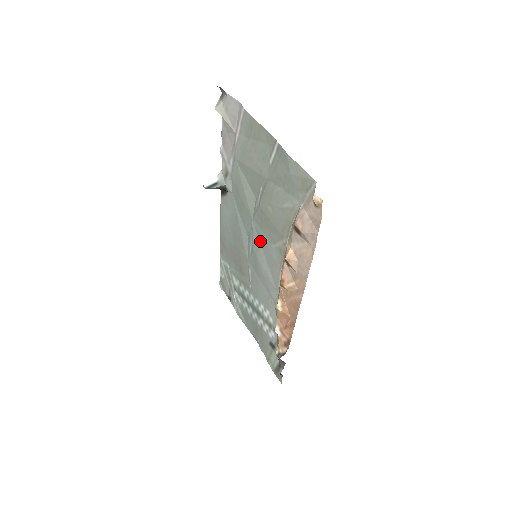
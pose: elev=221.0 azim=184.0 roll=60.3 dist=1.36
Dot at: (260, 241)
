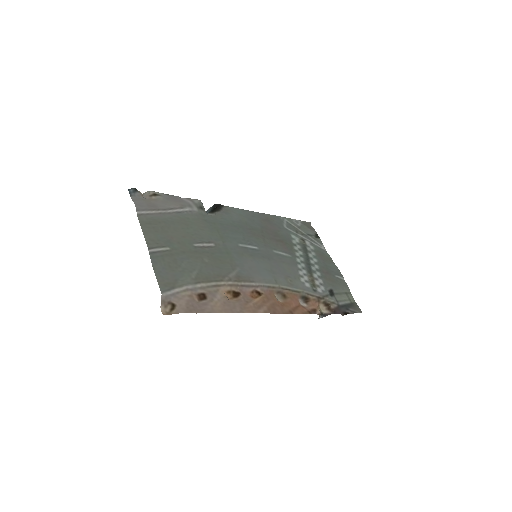
Dot at: (241, 255)
